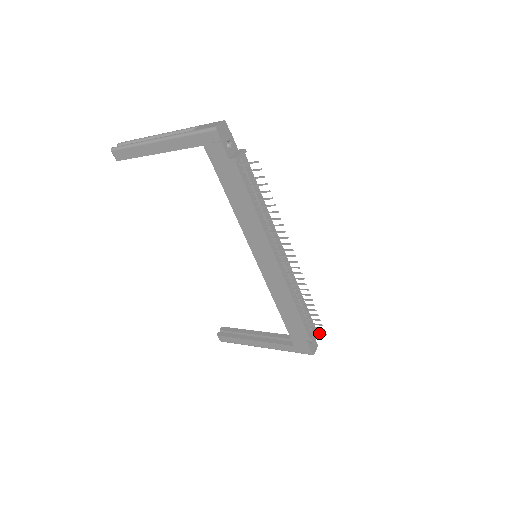
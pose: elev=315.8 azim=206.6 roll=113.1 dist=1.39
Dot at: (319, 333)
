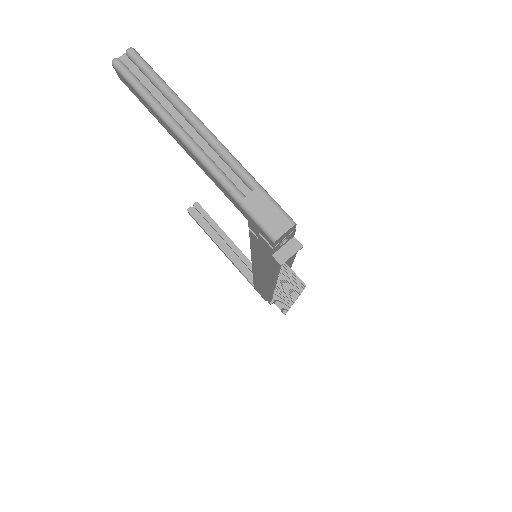
Dot at: (280, 309)
